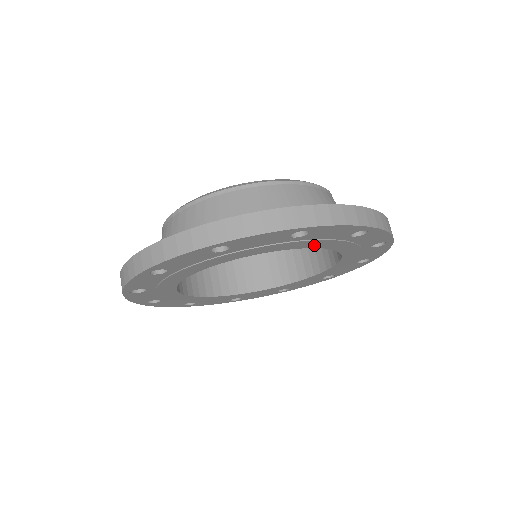
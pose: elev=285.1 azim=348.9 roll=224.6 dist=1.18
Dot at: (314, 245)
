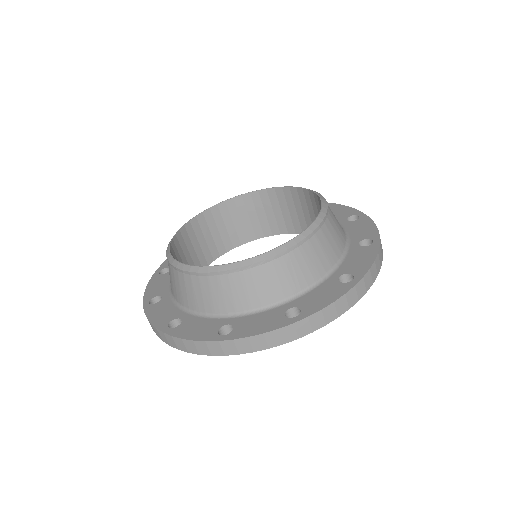
Dot at: occluded
